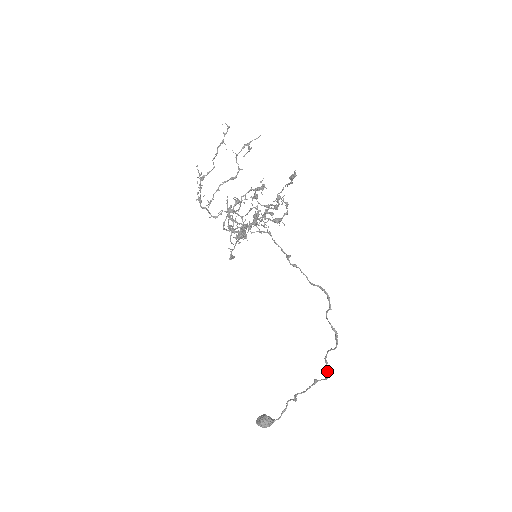
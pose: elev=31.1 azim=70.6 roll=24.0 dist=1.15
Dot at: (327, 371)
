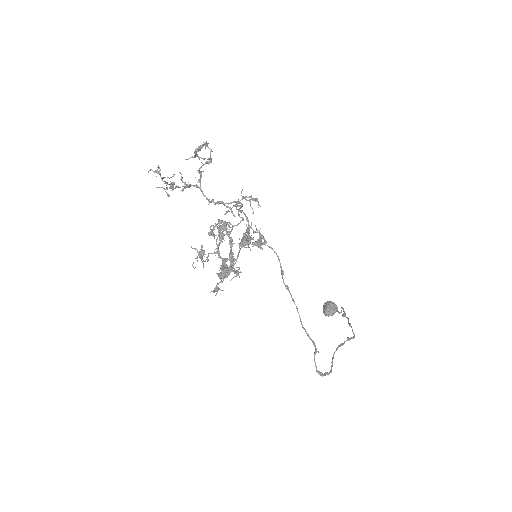
Dot at: (350, 339)
